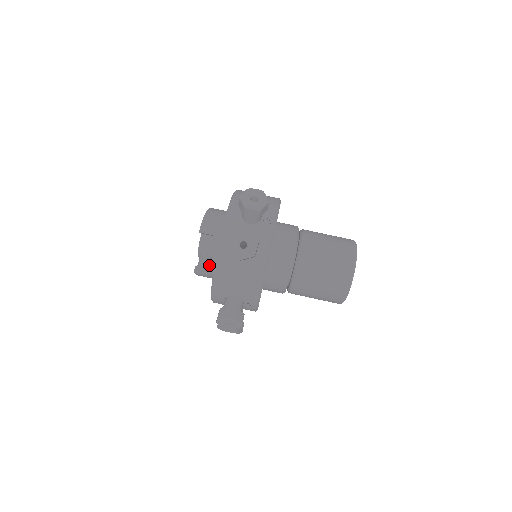
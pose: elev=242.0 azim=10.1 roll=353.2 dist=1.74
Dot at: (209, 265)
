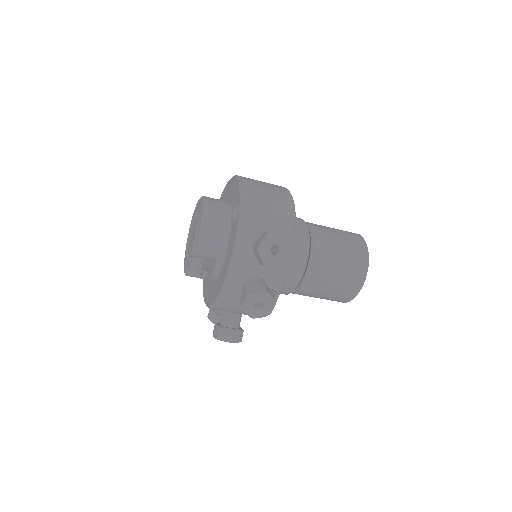
Dot at: occluded
